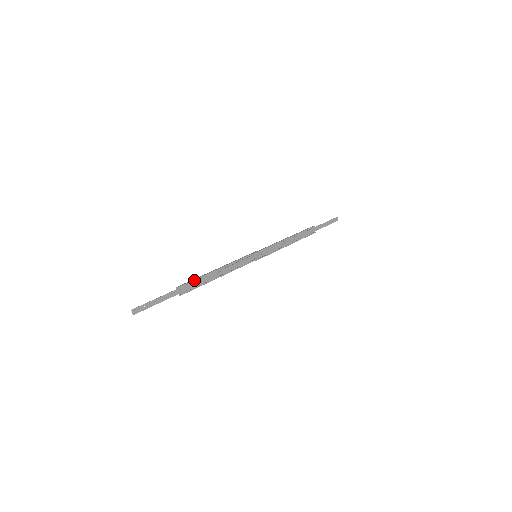
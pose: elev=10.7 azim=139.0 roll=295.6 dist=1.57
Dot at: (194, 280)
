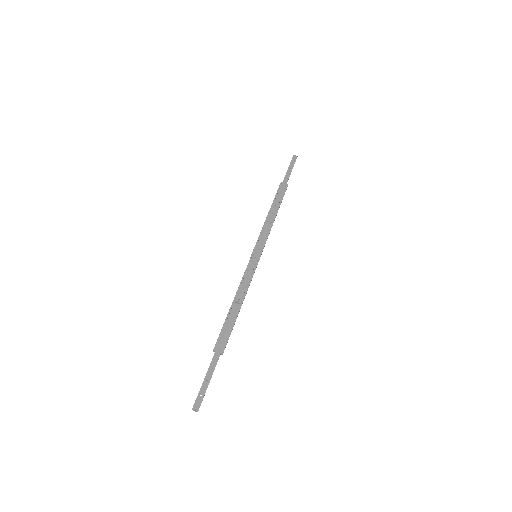
Dot at: (222, 330)
